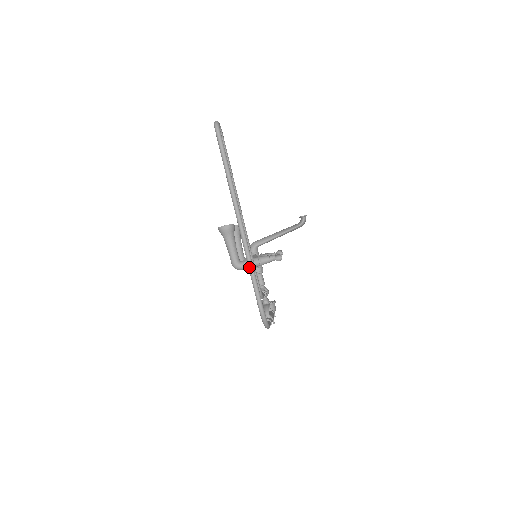
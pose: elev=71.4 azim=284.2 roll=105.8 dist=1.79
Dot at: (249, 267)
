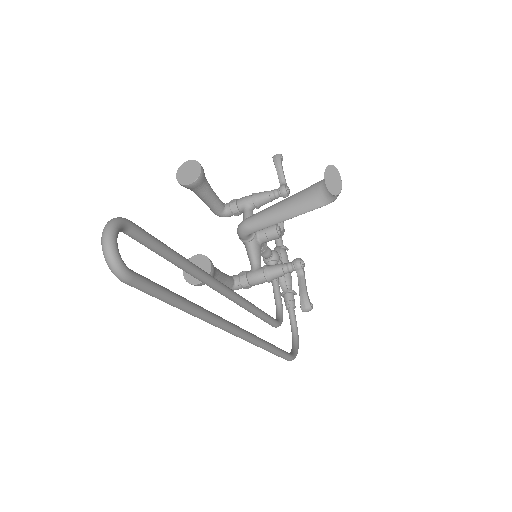
Dot at: occluded
